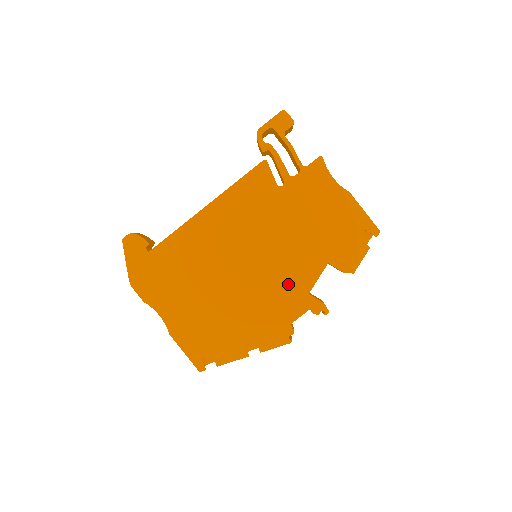
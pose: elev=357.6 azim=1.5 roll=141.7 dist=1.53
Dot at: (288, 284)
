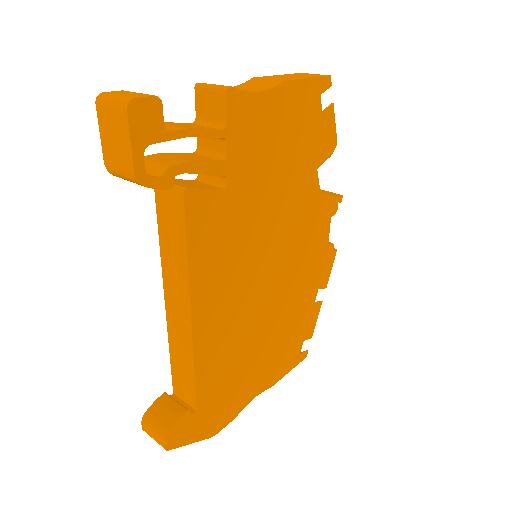
Dot at: (306, 231)
